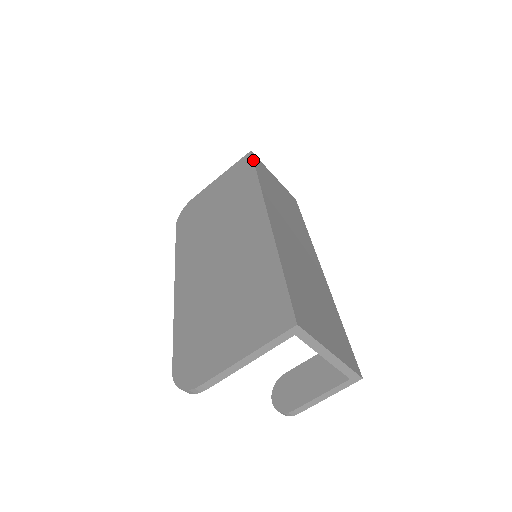
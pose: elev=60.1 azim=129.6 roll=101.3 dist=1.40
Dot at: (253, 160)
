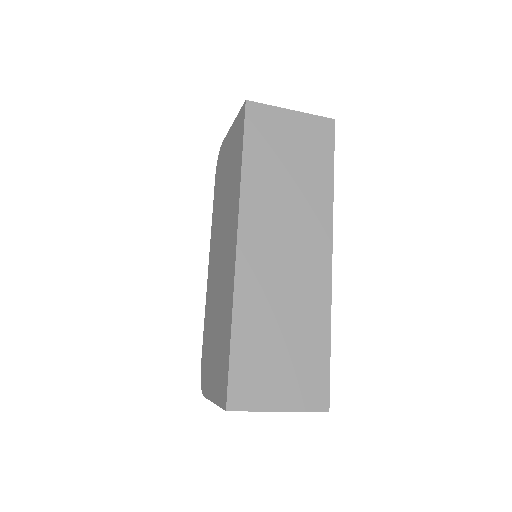
Dot at: (243, 125)
